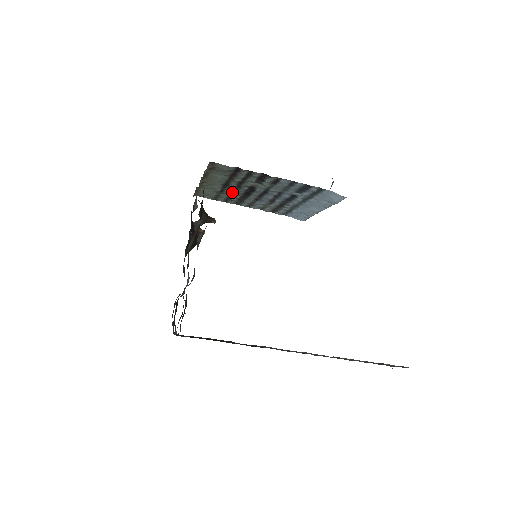
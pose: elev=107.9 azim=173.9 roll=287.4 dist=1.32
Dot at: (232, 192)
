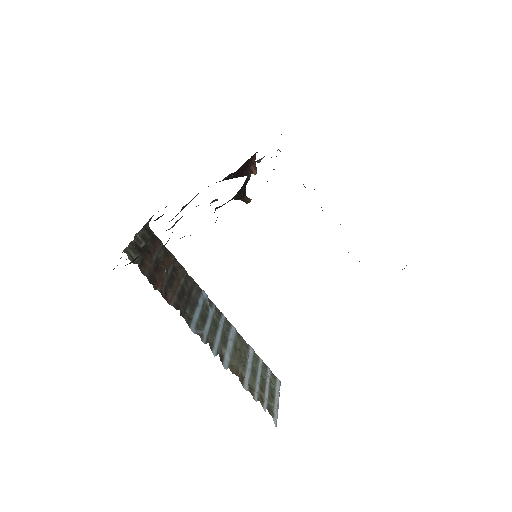
Dot at: occluded
